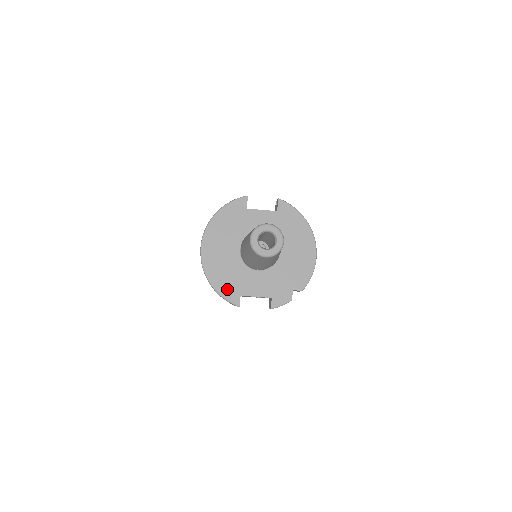
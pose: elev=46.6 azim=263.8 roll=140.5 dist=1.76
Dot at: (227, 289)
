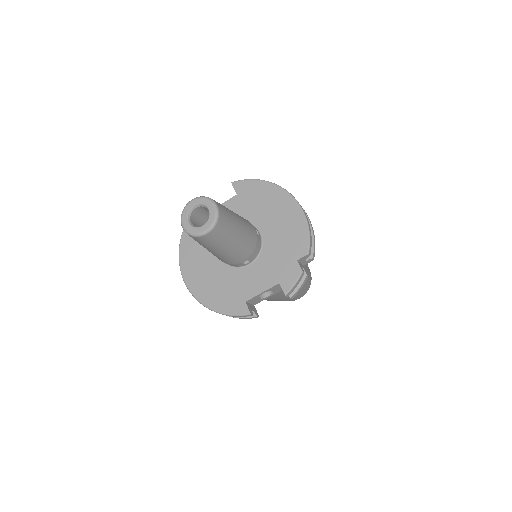
Dot at: (228, 304)
